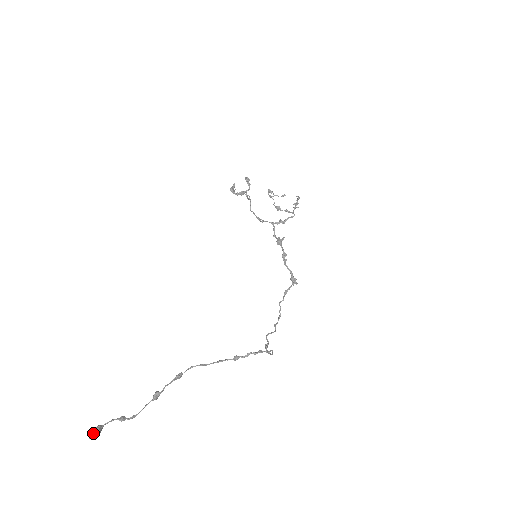
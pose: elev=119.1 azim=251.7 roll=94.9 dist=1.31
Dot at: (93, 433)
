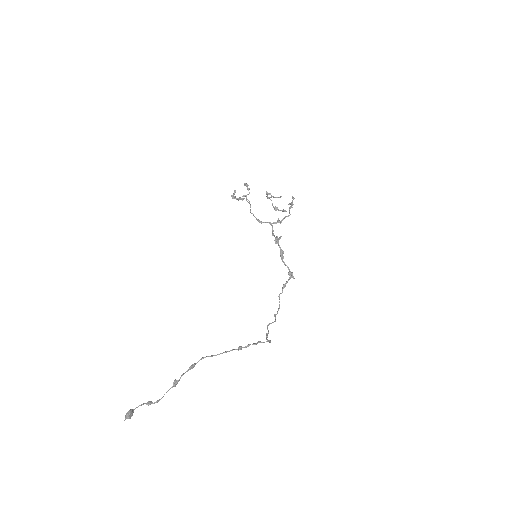
Dot at: (127, 416)
